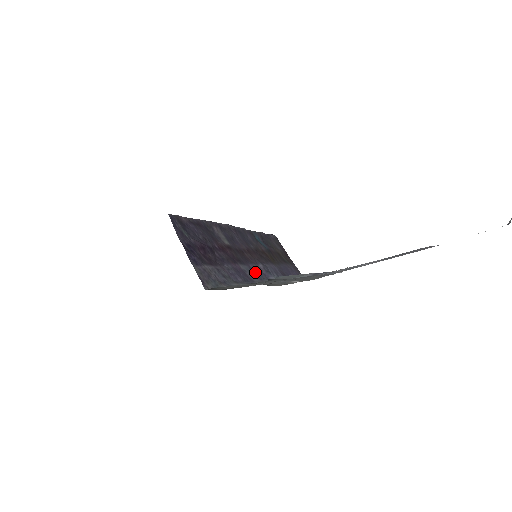
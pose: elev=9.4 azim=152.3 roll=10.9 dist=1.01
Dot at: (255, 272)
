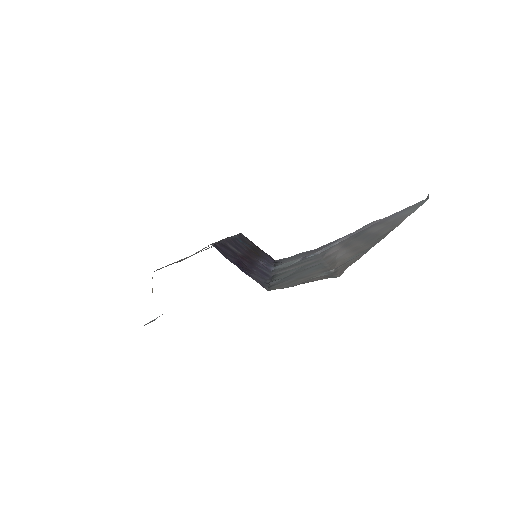
Dot at: (264, 268)
